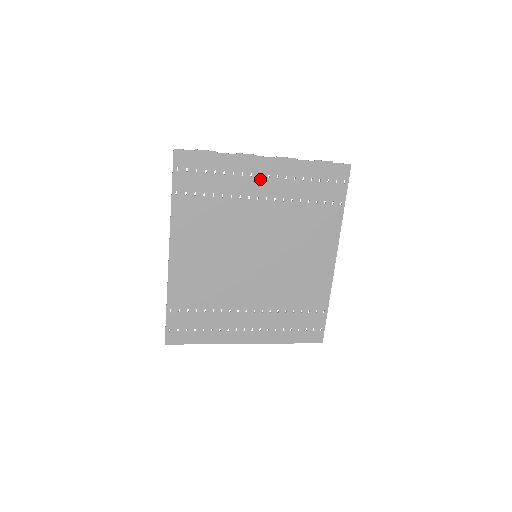
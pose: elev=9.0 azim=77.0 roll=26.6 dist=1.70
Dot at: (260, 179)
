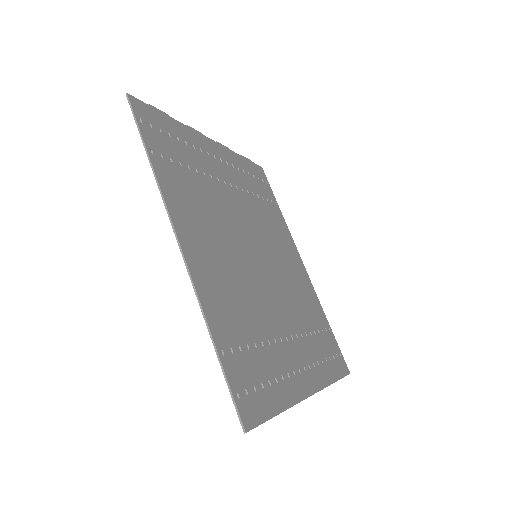
Dot at: (216, 161)
